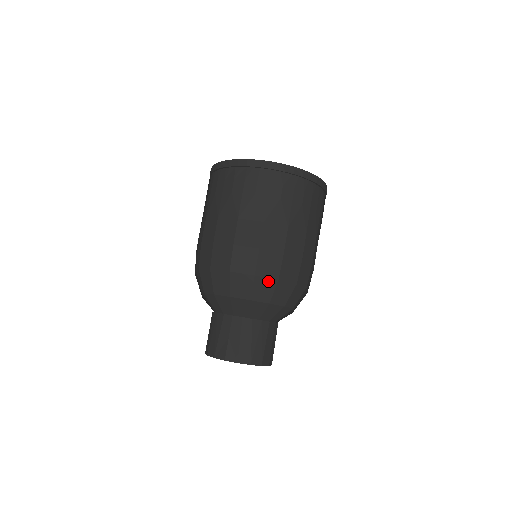
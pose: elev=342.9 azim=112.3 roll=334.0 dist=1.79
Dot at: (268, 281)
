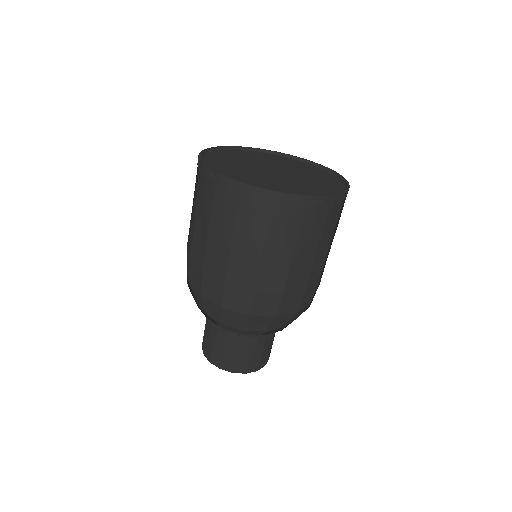
Dot at: (264, 318)
